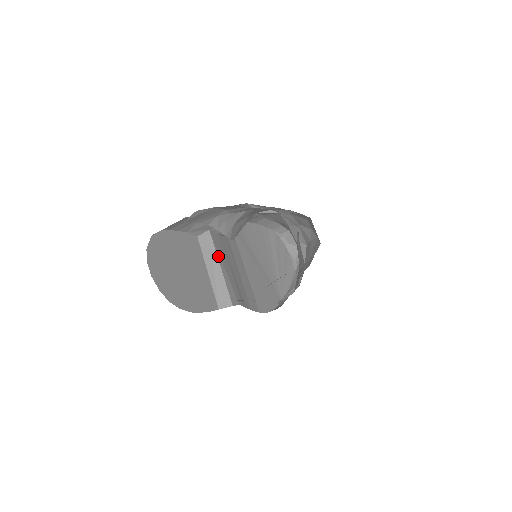
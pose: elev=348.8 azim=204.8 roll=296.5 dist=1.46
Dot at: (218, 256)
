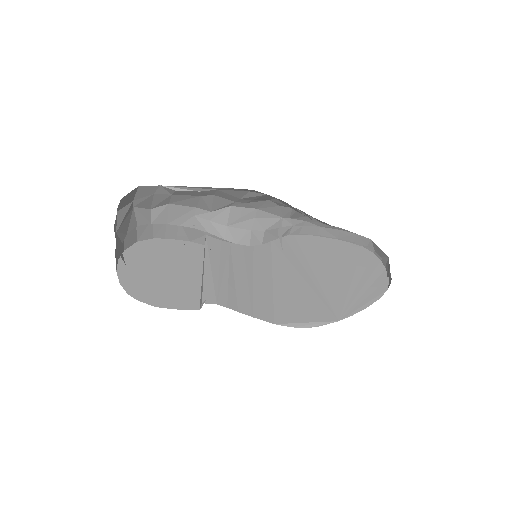
Dot at: (206, 257)
